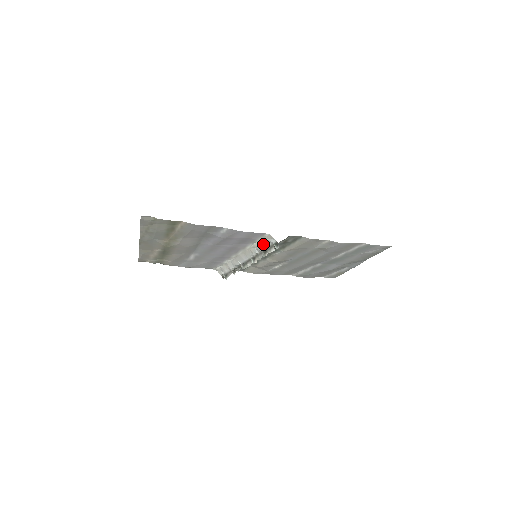
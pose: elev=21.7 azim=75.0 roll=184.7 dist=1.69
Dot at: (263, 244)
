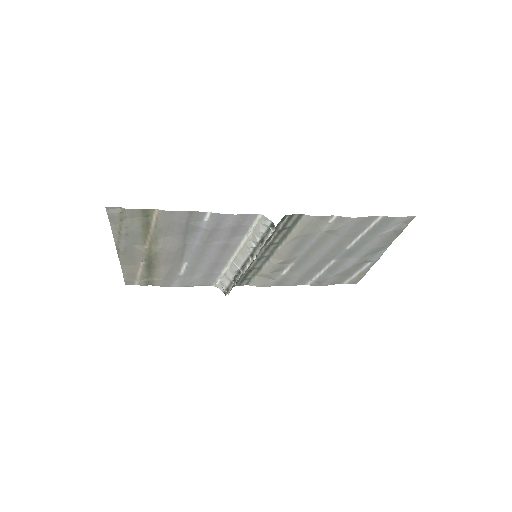
Dot at: (258, 231)
